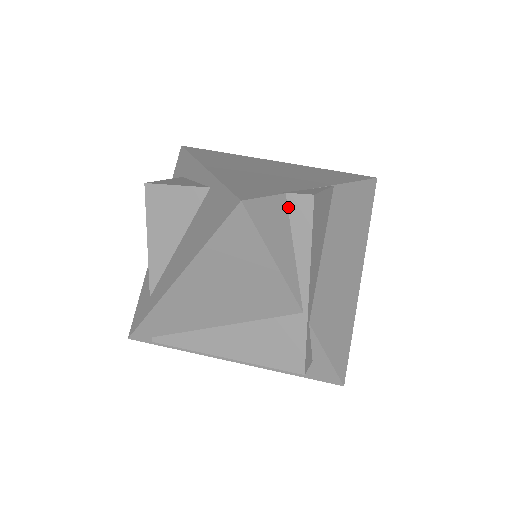
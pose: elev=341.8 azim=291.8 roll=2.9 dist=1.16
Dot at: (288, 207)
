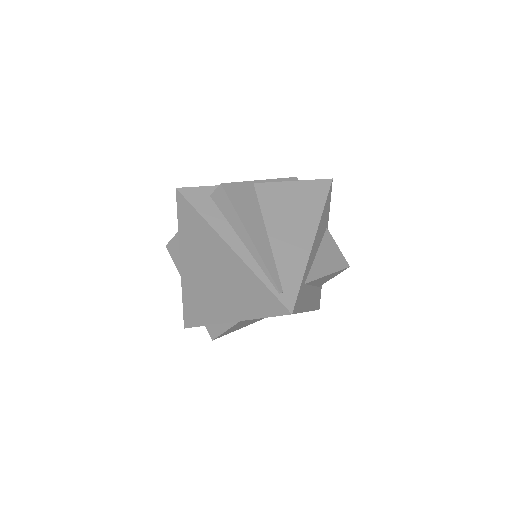
Dot at: occluded
